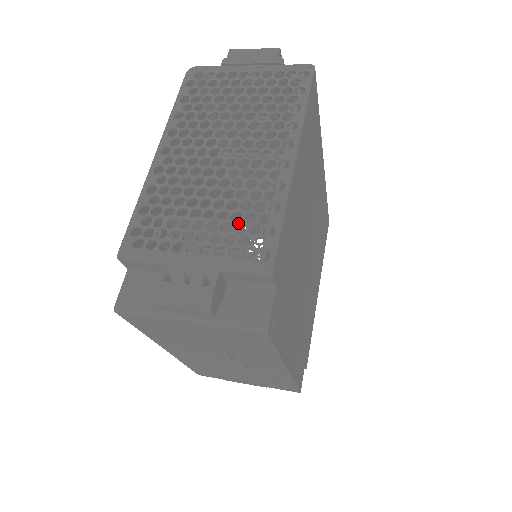
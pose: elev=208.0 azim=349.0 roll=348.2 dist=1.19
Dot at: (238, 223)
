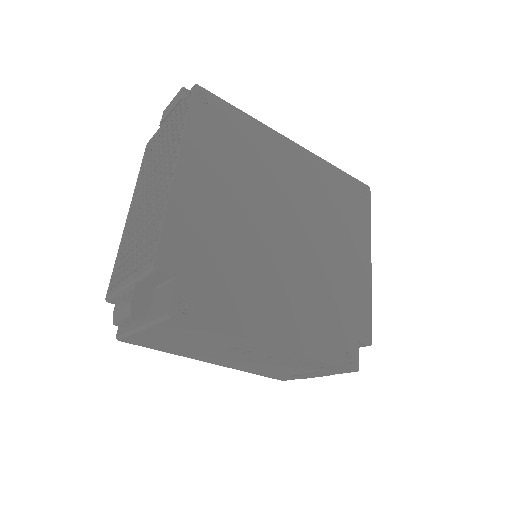
Dot at: (147, 240)
